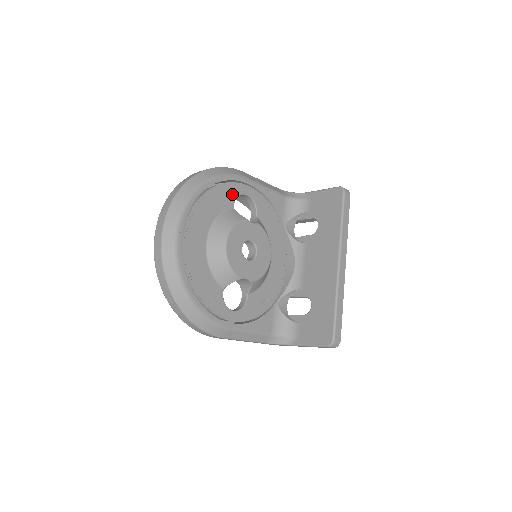
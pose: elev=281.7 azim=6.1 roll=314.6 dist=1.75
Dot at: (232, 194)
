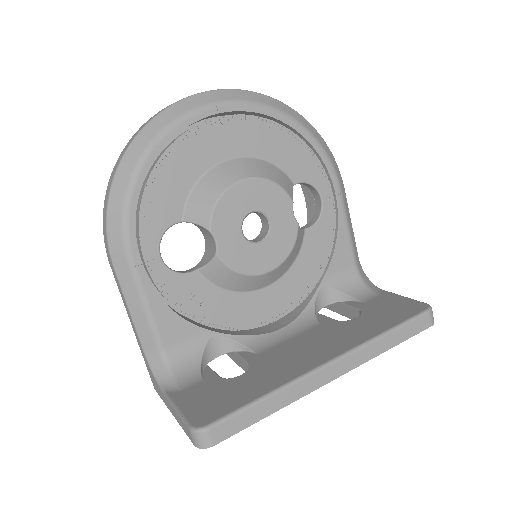
Dot at: (309, 173)
